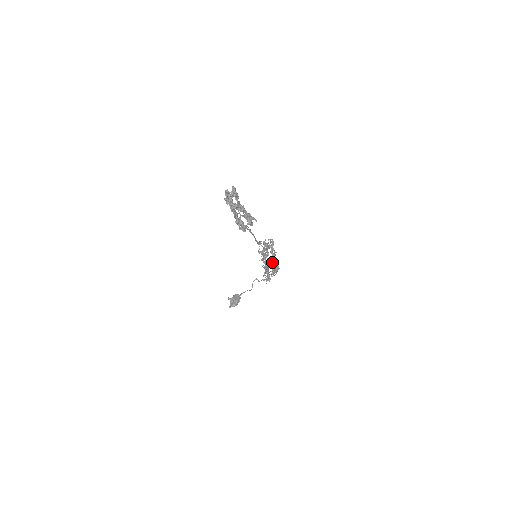
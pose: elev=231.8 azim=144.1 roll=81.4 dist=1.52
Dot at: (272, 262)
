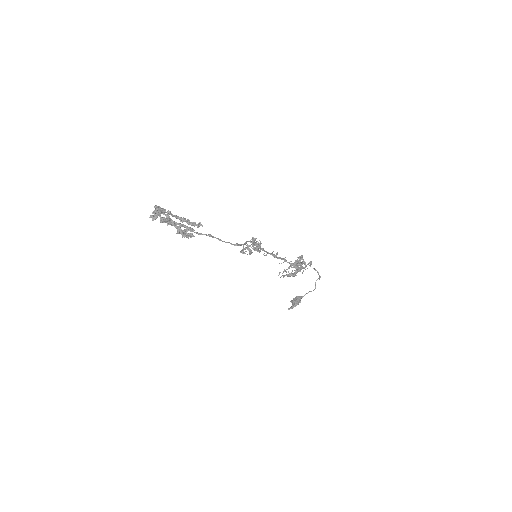
Dot at: occluded
